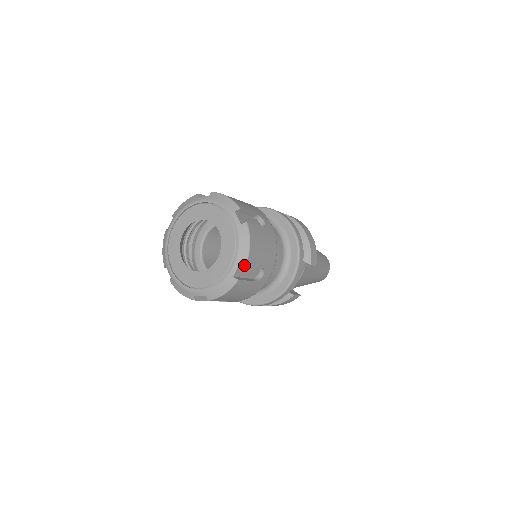
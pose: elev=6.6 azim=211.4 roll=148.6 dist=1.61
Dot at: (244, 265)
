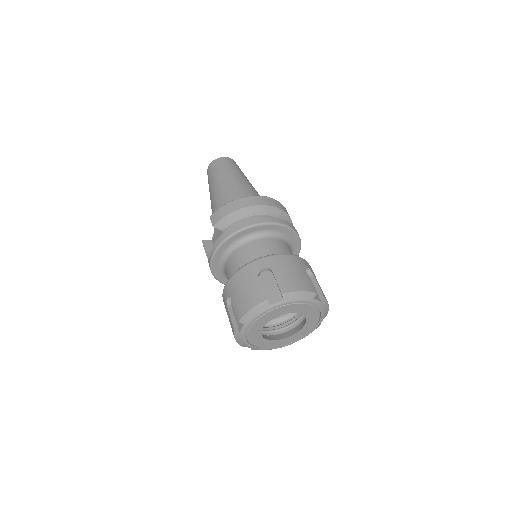
Dot at: occluded
